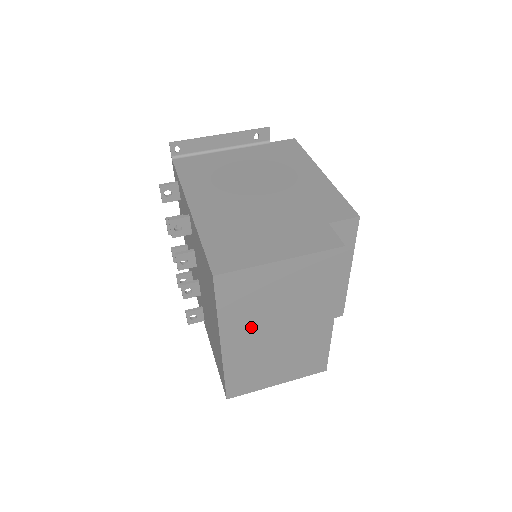
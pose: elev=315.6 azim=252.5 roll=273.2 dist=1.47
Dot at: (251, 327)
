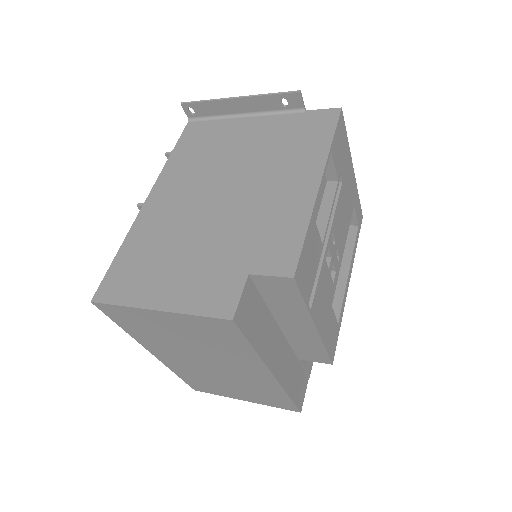
Dot at: (172, 350)
